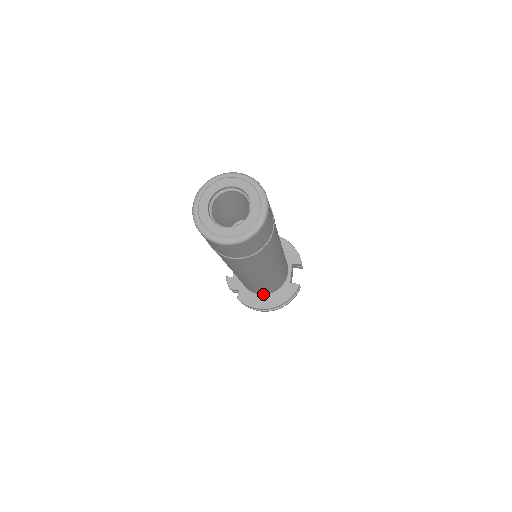
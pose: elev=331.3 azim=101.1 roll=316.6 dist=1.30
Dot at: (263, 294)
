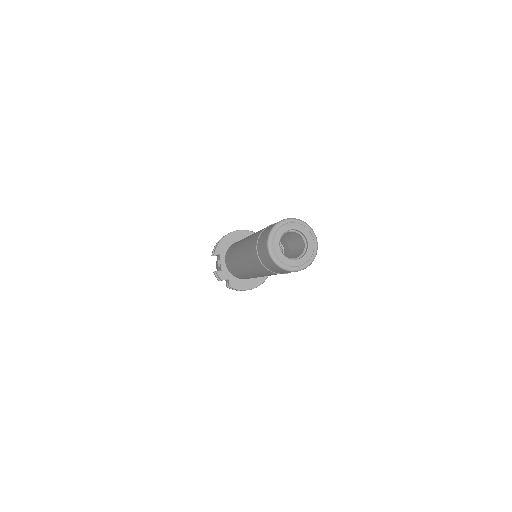
Dot at: occluded
